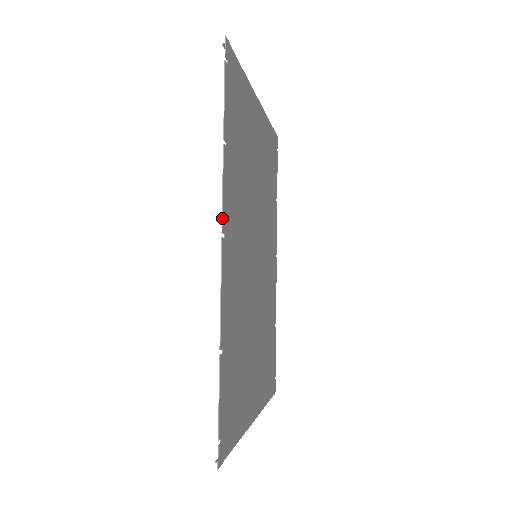
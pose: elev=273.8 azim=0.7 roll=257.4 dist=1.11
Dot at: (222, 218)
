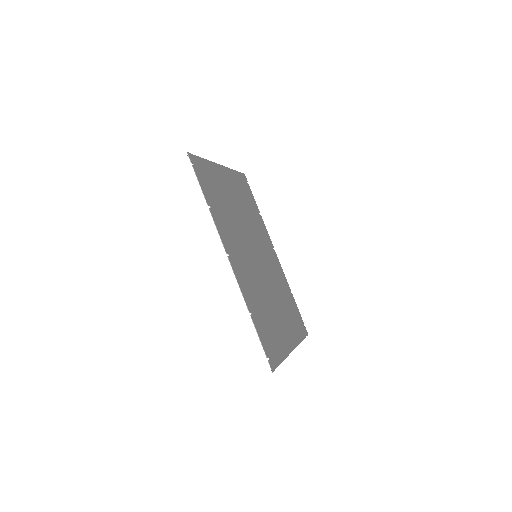
Dot at: (223, 246)
